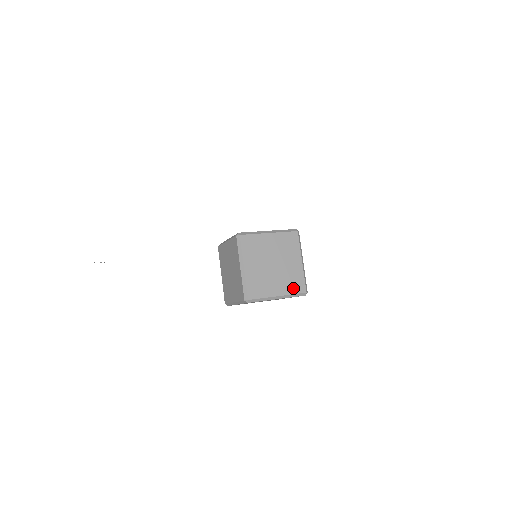
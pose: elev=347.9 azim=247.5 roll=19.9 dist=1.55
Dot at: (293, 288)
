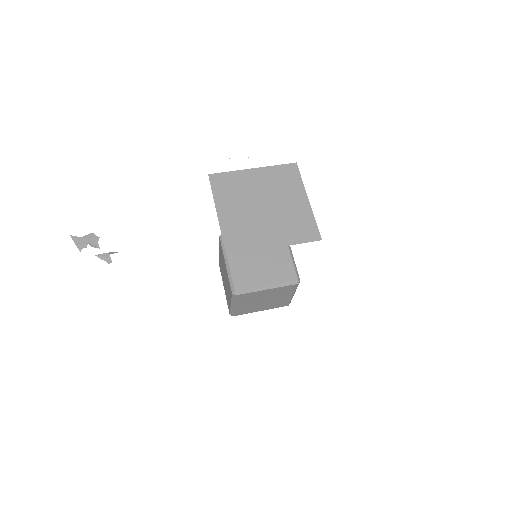
Dot at: (277, 306)
